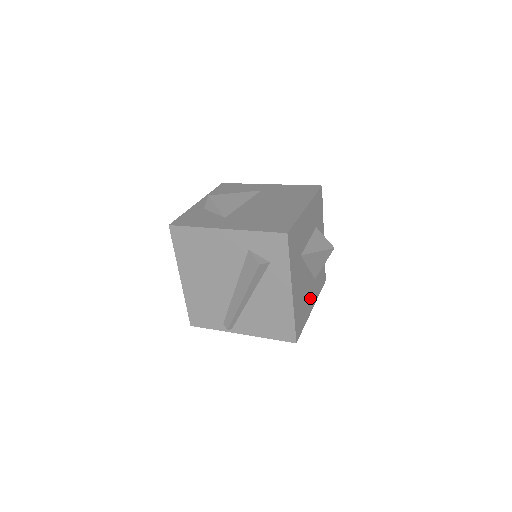
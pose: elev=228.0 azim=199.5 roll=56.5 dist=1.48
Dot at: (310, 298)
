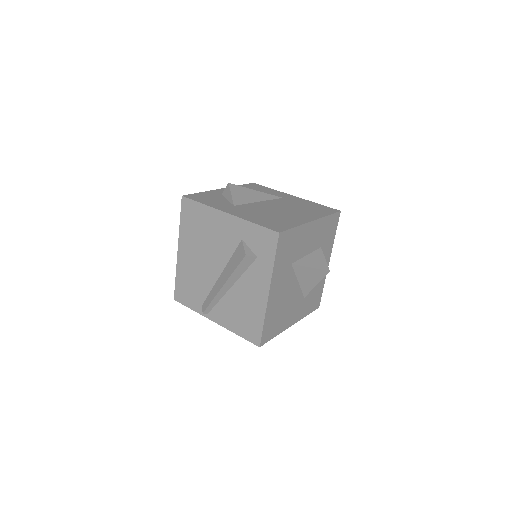
Dot at: (292, 313)
